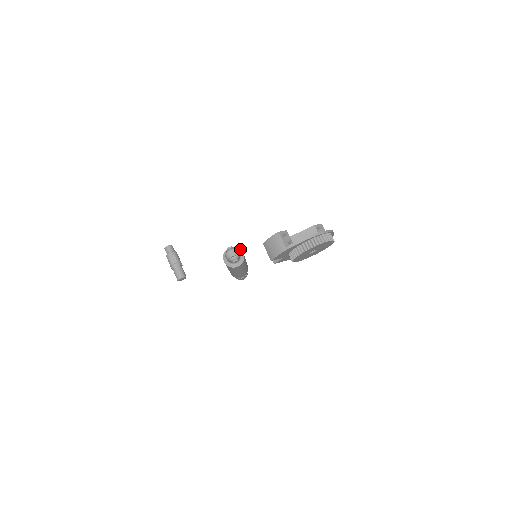
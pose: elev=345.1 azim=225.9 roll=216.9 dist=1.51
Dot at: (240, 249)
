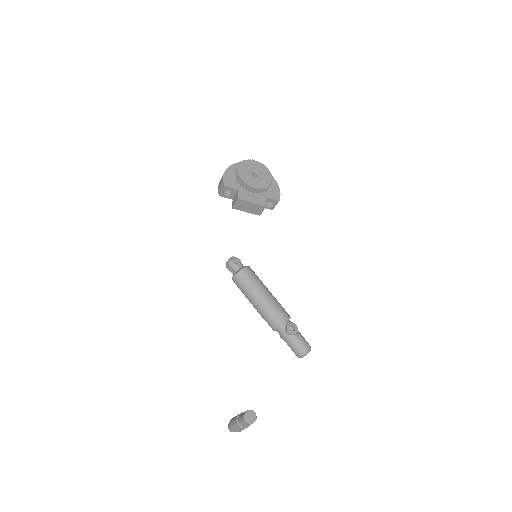
Dot at: occluded
